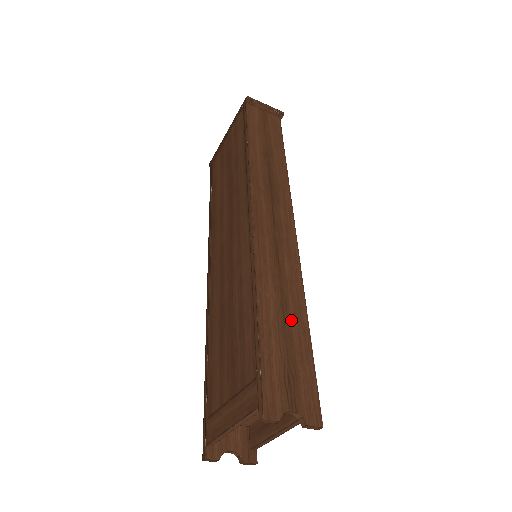
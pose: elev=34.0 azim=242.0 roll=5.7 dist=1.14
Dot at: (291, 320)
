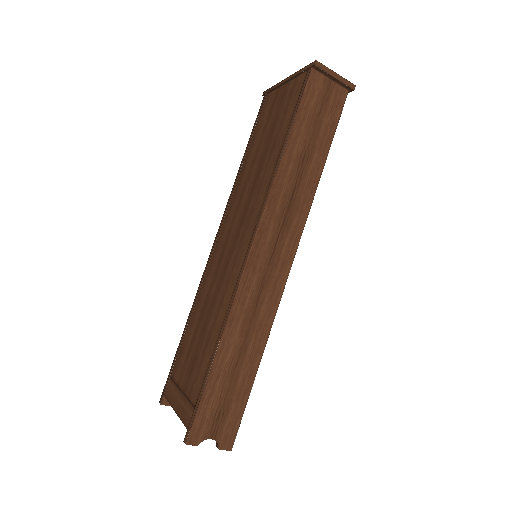
Dot at: (243, 364)
